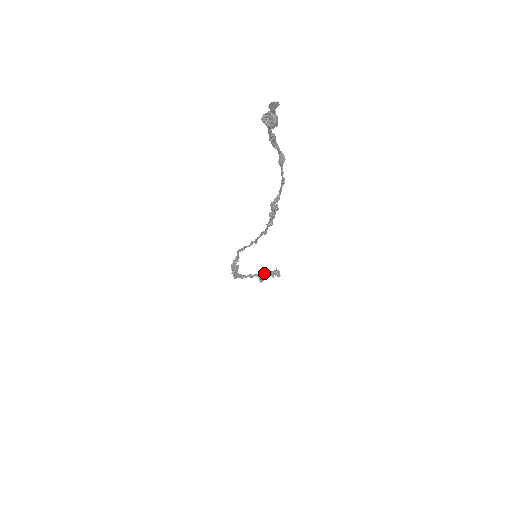
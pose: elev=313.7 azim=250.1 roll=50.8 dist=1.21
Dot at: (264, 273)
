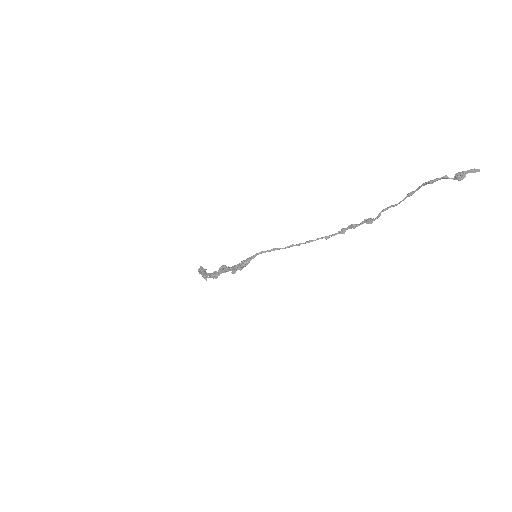
Dot at: occluded
